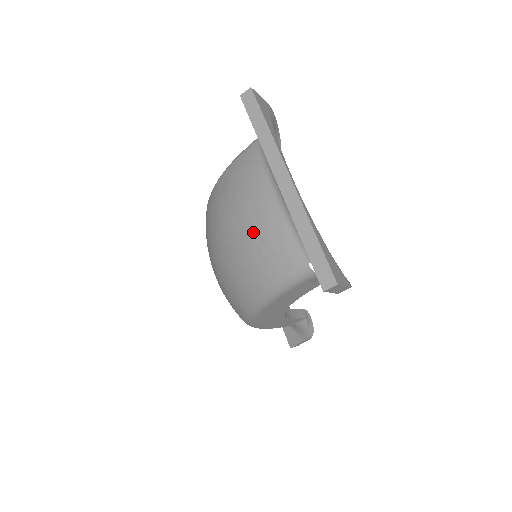
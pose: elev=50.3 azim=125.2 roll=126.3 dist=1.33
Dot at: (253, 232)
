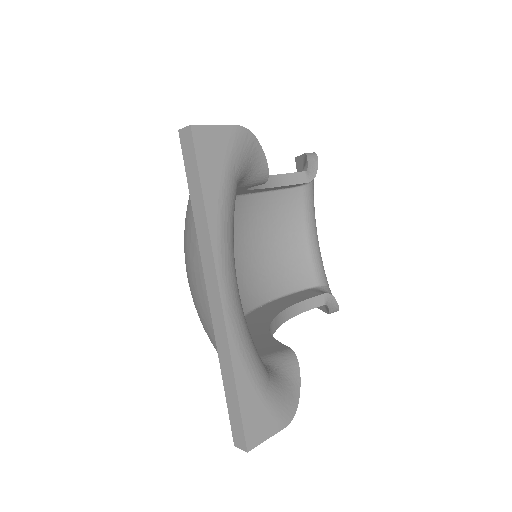
Dot at: (200, 305)
